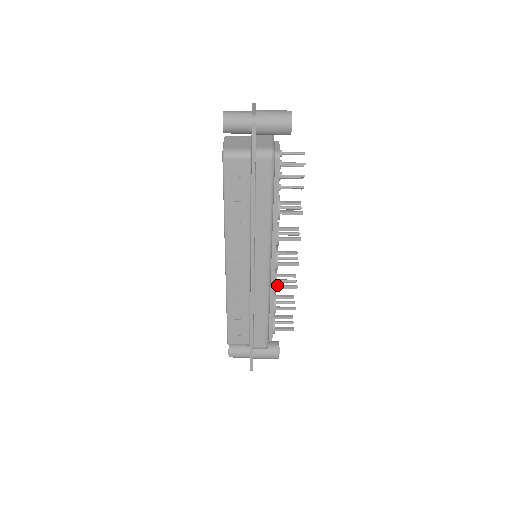
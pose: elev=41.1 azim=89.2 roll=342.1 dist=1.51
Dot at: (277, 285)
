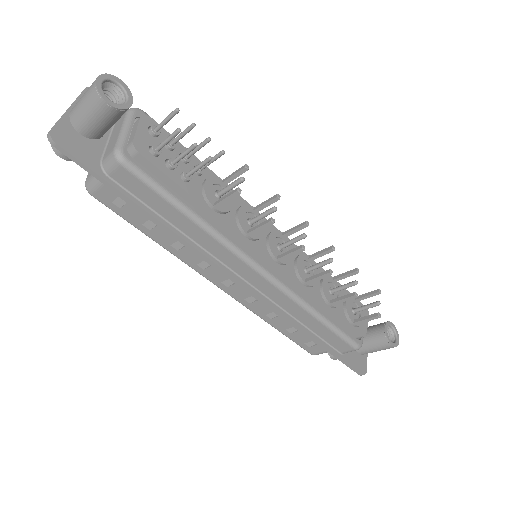
Dot at: (305, 280)
